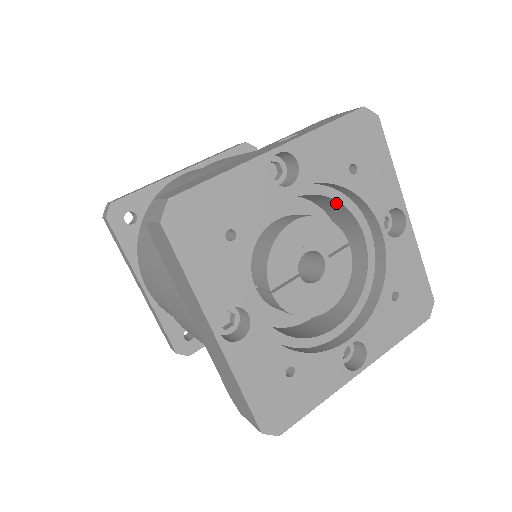
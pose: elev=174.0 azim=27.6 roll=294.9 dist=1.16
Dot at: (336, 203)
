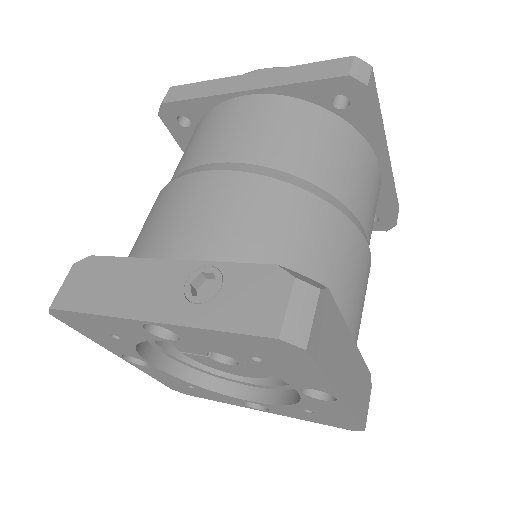
Dot at: occluded
